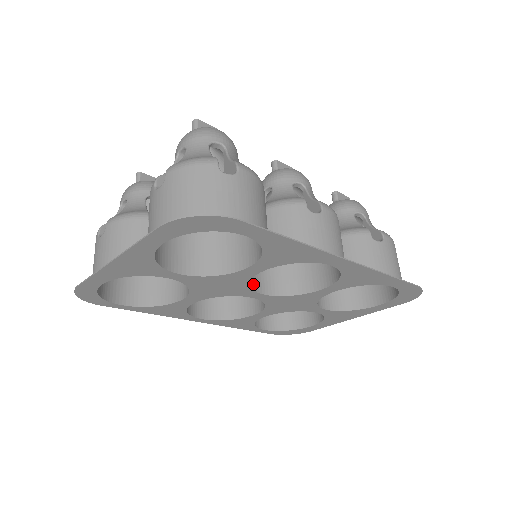
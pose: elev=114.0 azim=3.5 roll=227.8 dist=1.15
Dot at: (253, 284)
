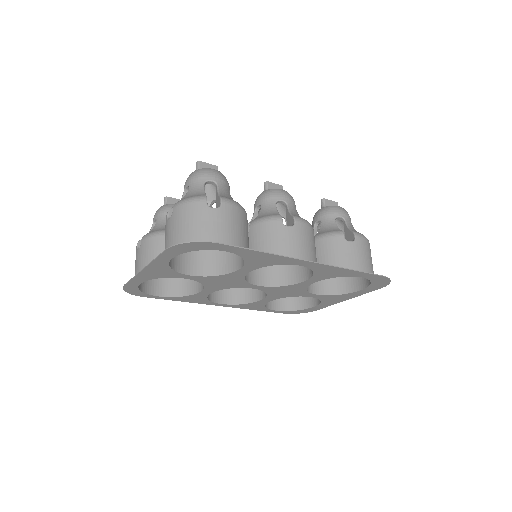
Dot at: (251, 279)
